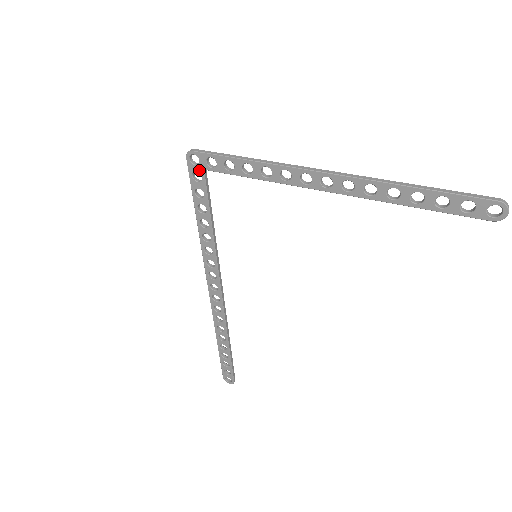
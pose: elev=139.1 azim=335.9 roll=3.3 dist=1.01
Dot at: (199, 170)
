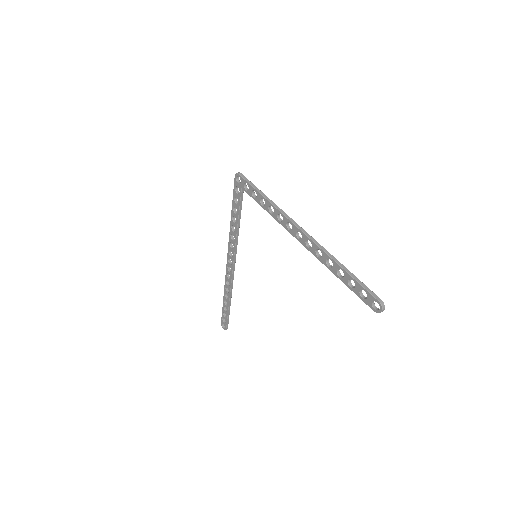
Dot at: (239, 187)
